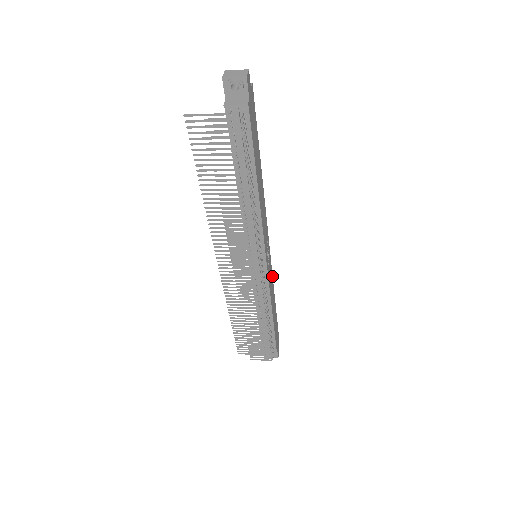
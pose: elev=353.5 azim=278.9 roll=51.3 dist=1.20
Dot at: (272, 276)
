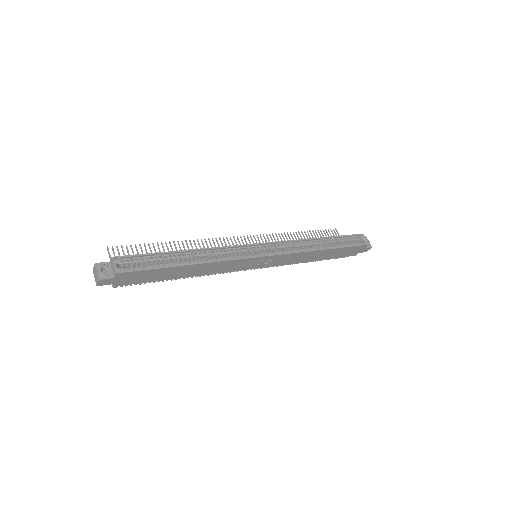
Dot at: (299, 253)
